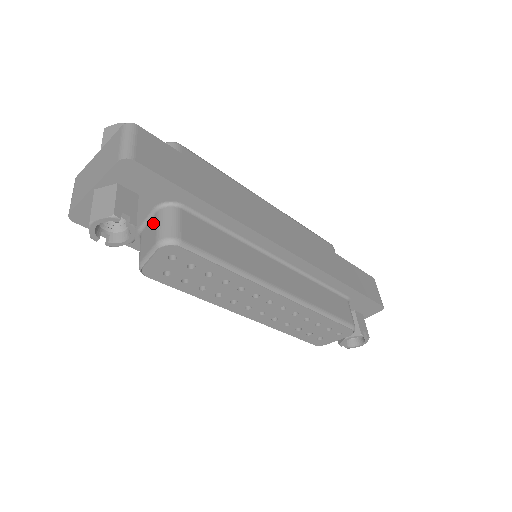
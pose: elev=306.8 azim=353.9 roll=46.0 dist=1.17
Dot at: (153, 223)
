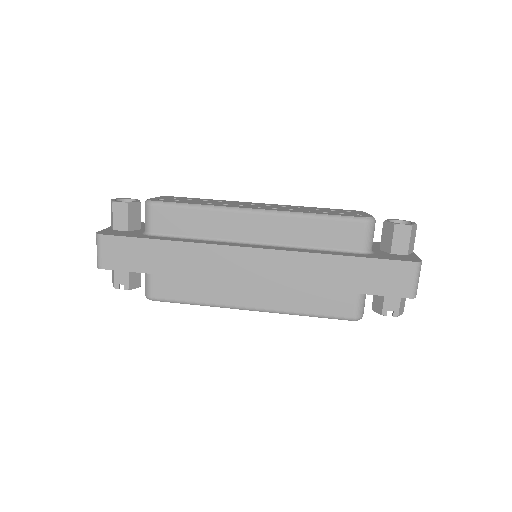
Dot at: occluded
